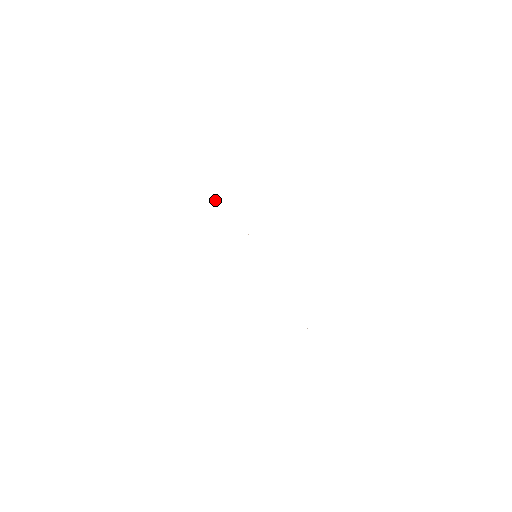
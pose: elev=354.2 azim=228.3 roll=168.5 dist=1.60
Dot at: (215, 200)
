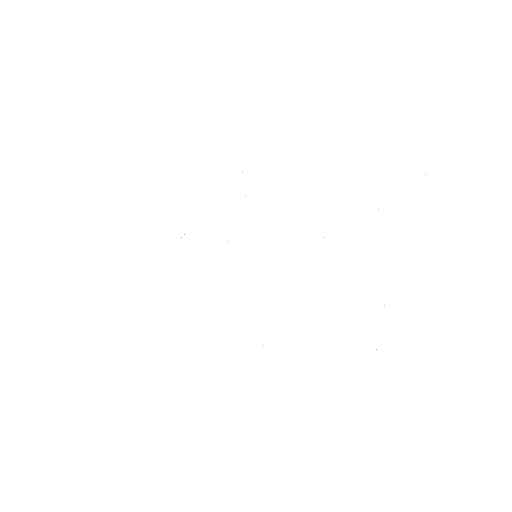
Dot at: occluded
